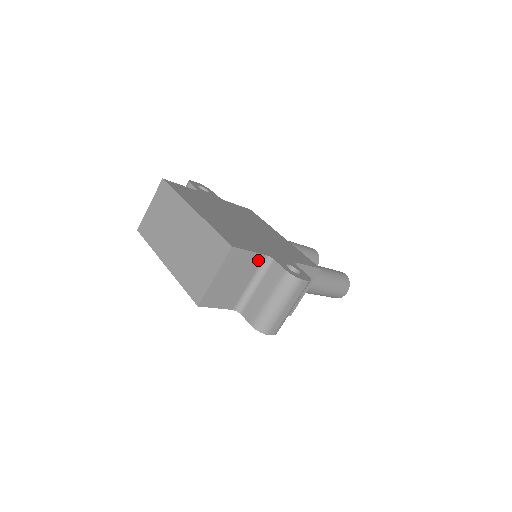
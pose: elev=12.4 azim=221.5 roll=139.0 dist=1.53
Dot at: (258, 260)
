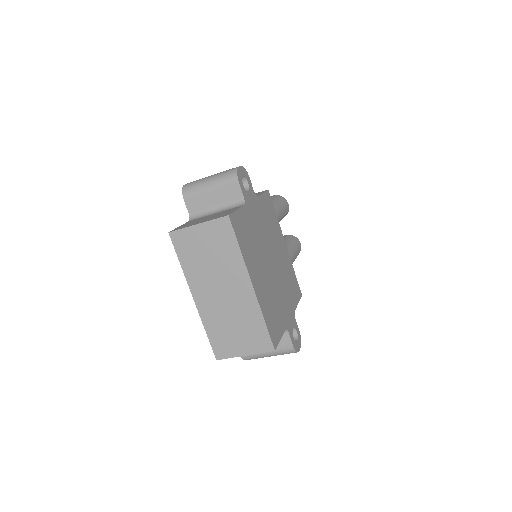
Dot at: occluded
